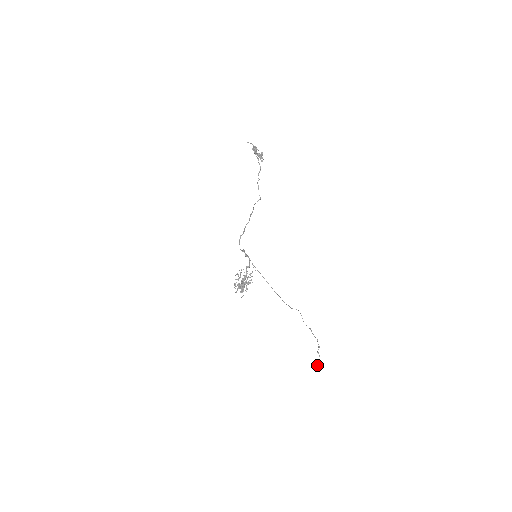
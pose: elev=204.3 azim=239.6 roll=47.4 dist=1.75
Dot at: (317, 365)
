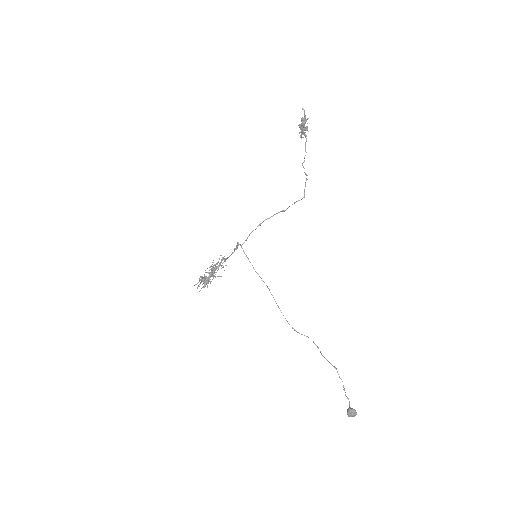
Dot at: (354, 416)
